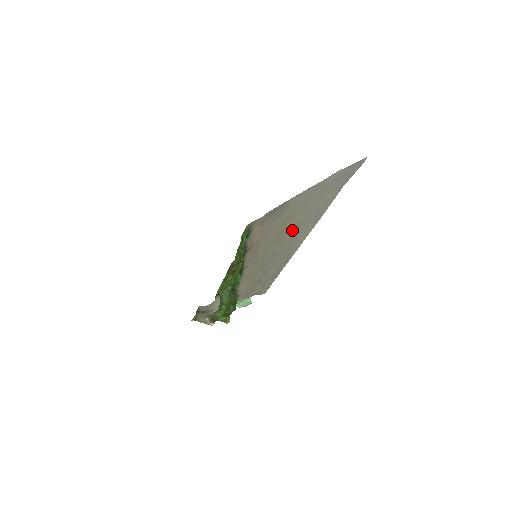
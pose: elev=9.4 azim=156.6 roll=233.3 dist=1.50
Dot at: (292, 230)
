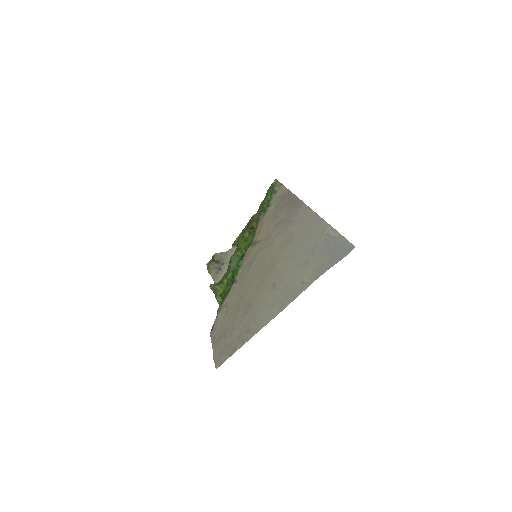
Dot at: (271, 284)
